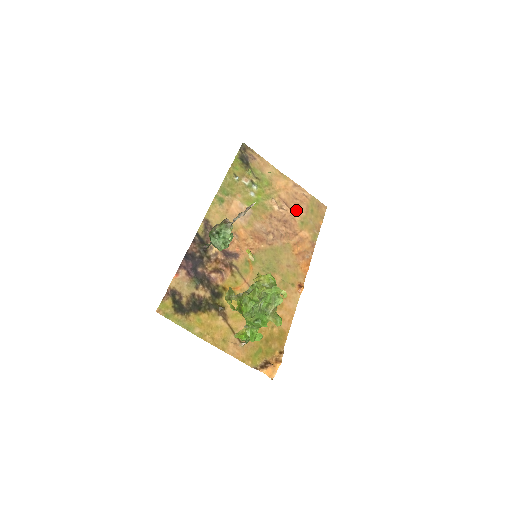
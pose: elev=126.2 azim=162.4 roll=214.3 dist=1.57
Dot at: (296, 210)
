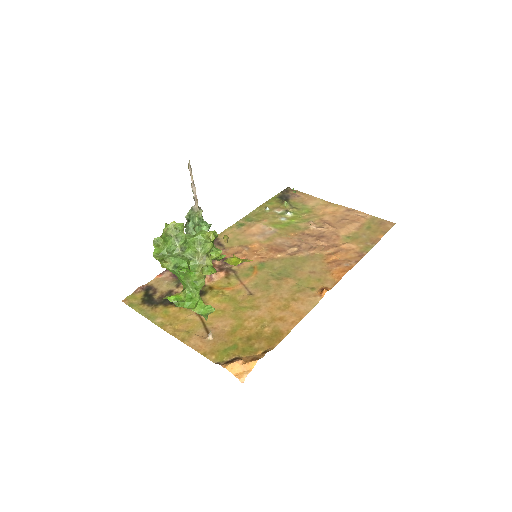
Dot at: (342, 227)
